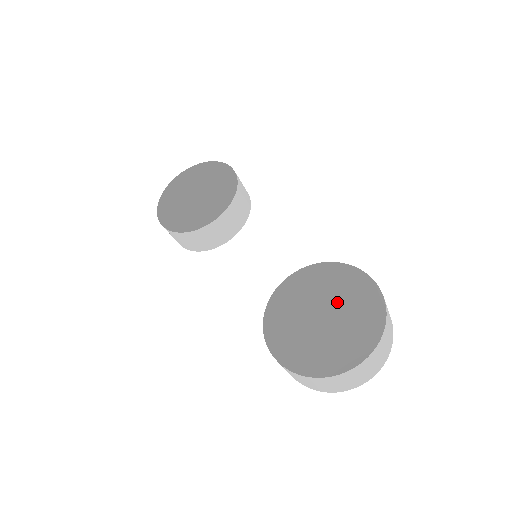
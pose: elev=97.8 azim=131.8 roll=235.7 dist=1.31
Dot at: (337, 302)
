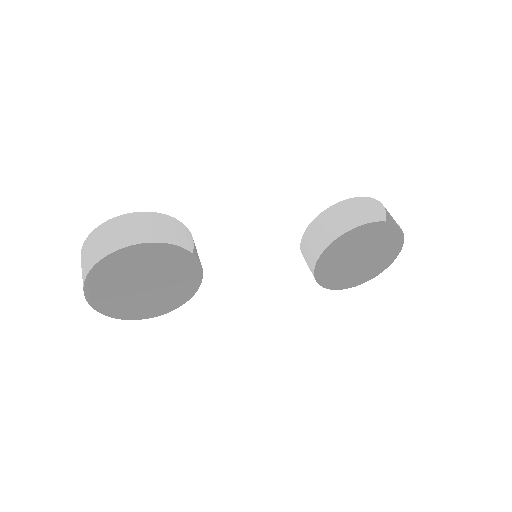
Dot at: (366, 247)
